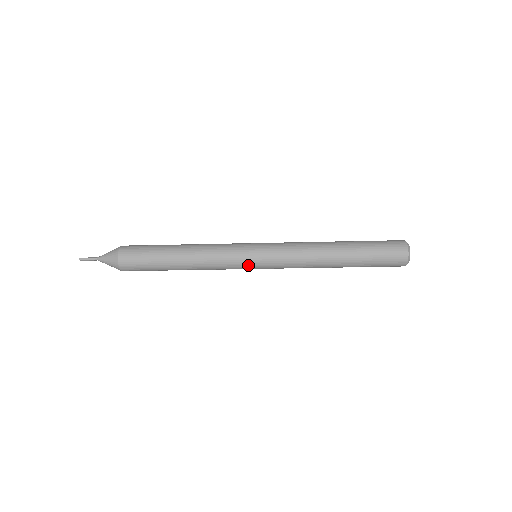
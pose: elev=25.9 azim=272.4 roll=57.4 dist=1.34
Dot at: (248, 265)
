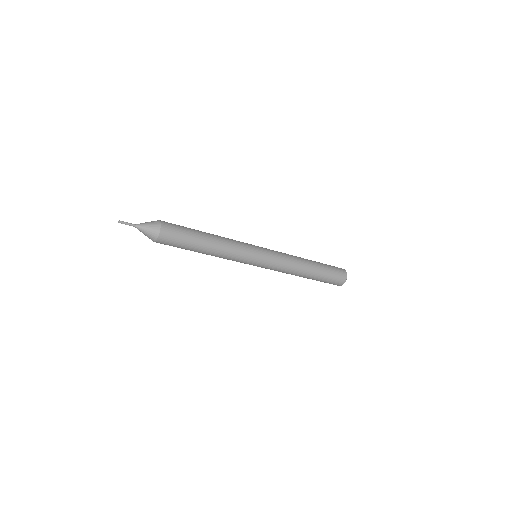
Dot at: occluded
